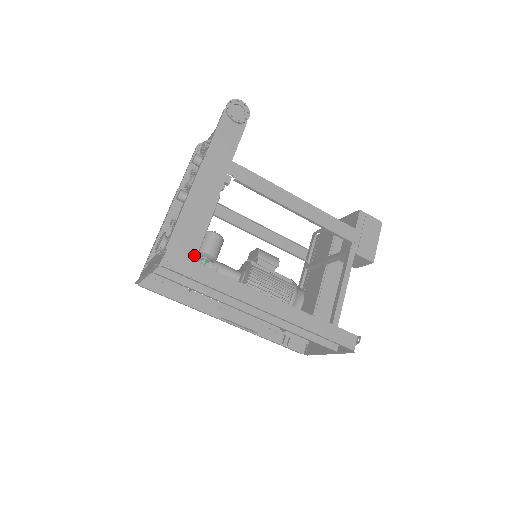
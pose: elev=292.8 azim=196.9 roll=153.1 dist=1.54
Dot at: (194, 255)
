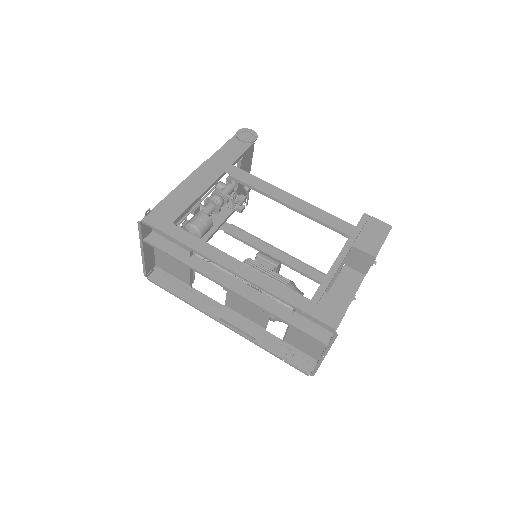
Dot at: (174, 219)
